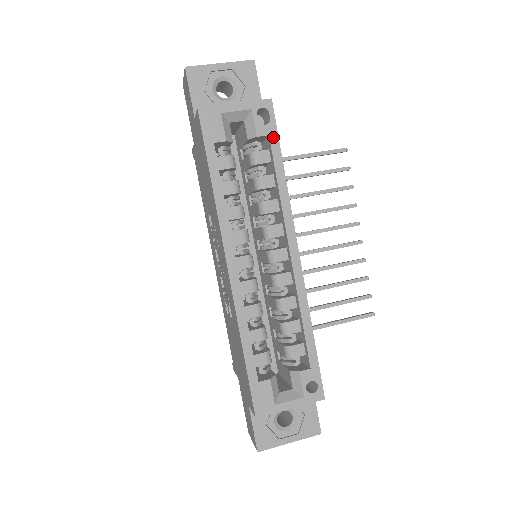
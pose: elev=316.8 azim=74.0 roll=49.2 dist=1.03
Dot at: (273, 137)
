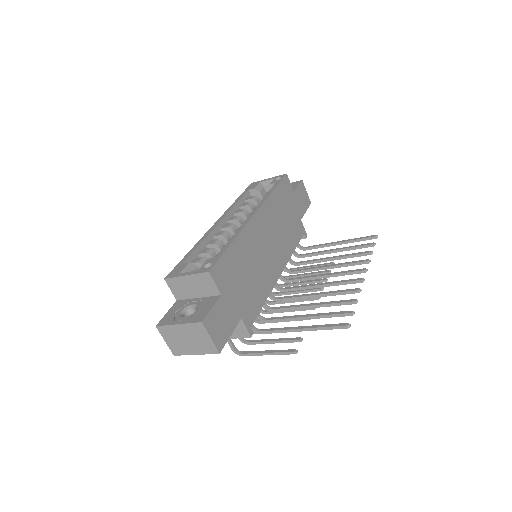
Dot at: (277, 183)
